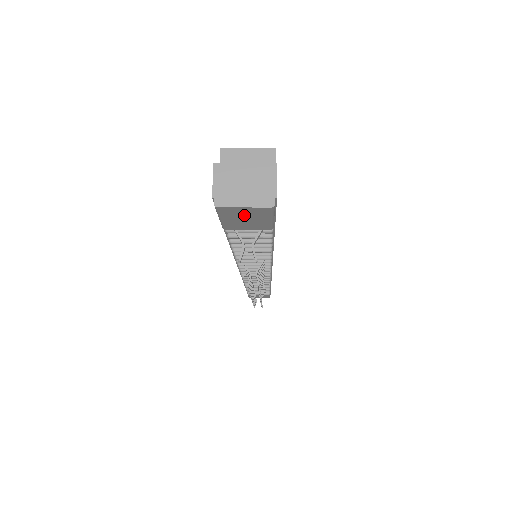
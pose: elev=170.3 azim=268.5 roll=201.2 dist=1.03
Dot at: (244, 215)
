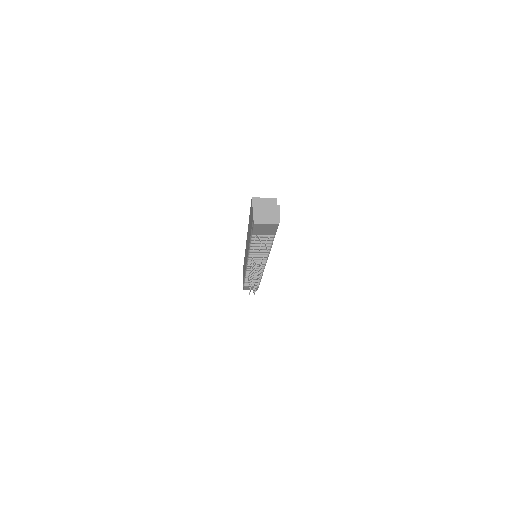
Dot at: (265, 227)
